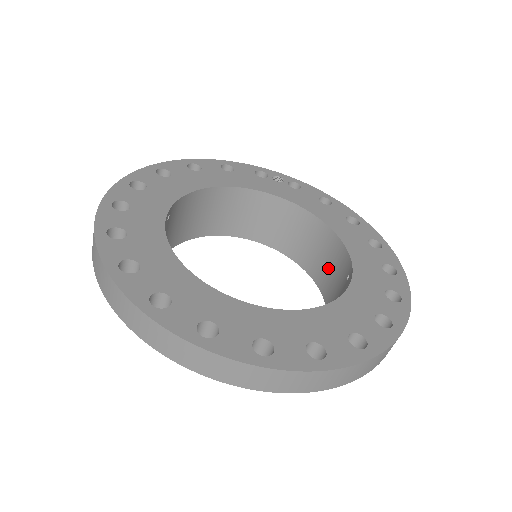
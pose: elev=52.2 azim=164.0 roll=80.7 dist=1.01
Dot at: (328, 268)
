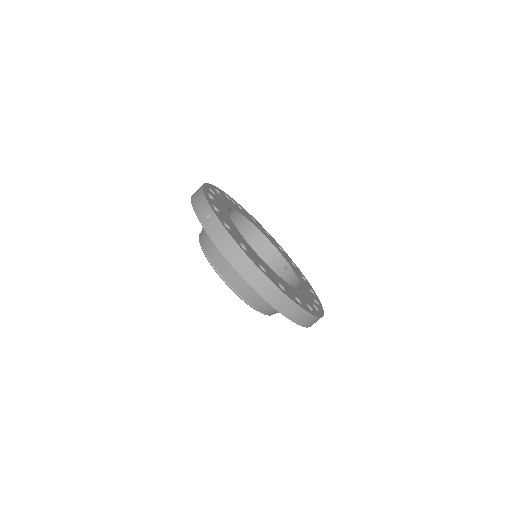
Dot at: occluded
